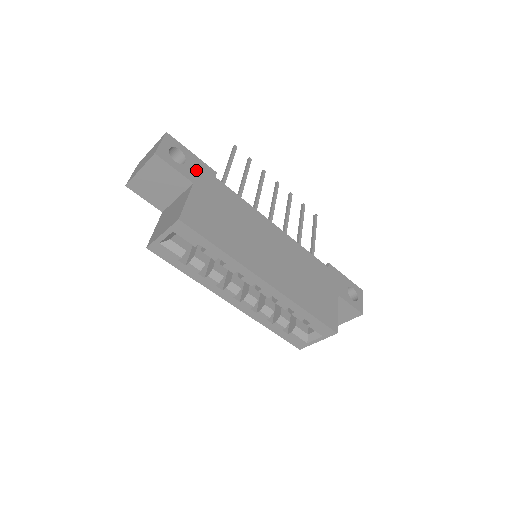
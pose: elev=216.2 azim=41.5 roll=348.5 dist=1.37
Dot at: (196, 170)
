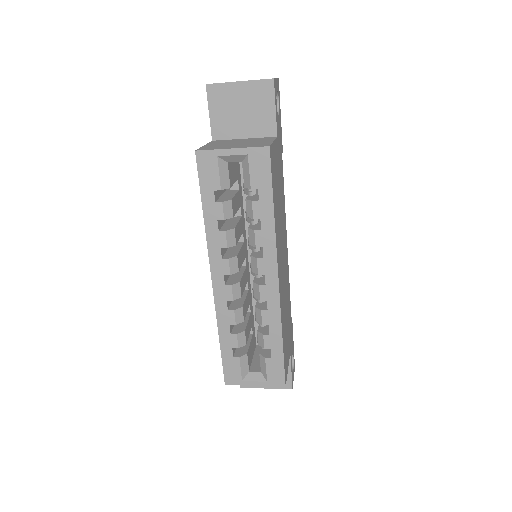
Dot at: (279, 131)
